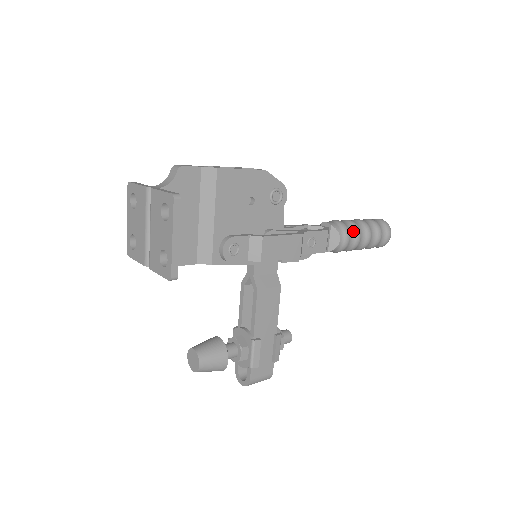
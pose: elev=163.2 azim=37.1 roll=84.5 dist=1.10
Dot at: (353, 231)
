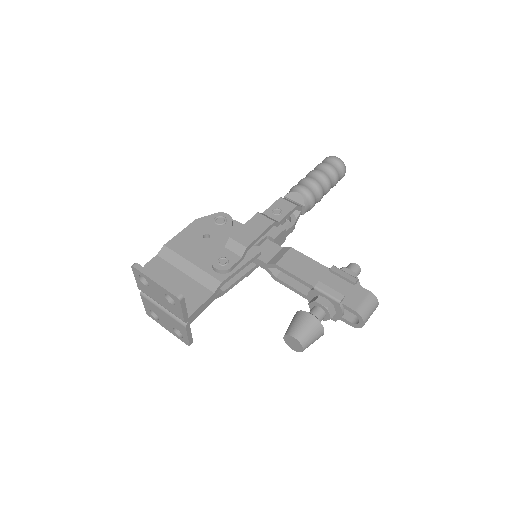
Dot at: (302, 182)
